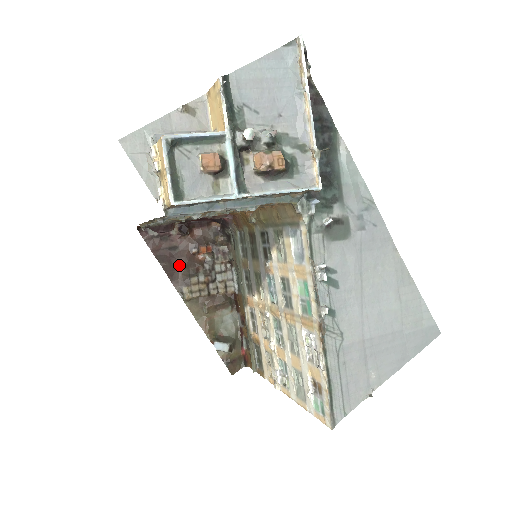
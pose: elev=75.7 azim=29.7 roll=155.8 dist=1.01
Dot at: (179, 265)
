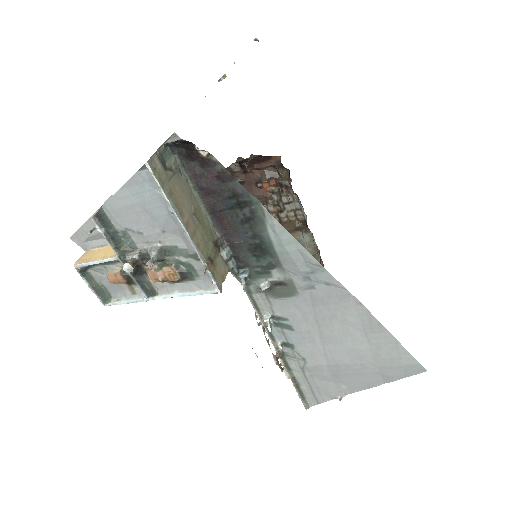
Dot at: occluded
